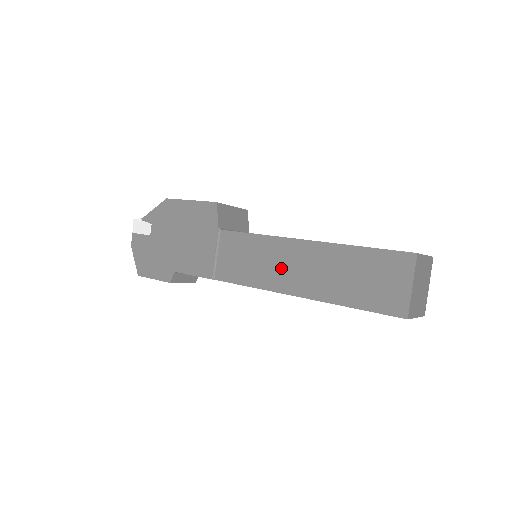
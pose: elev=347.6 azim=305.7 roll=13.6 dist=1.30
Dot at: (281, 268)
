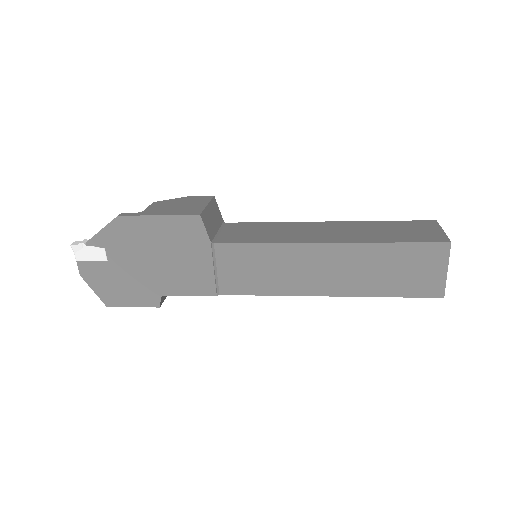
Dot at: (303, 273)
